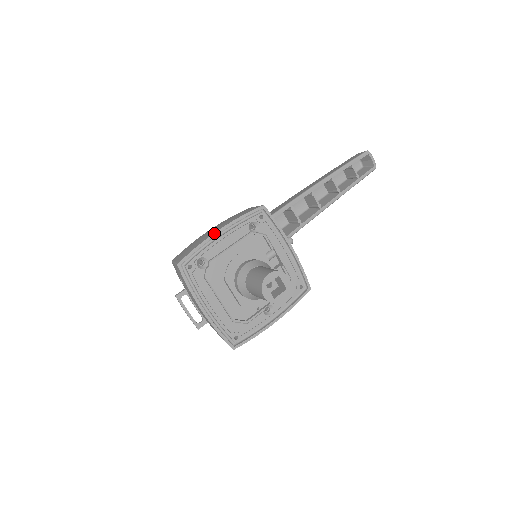
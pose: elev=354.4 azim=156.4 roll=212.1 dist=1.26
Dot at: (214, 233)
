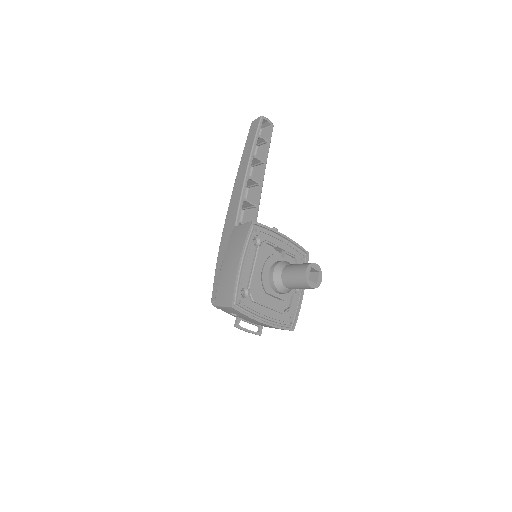
Dot at: (238, 266)
